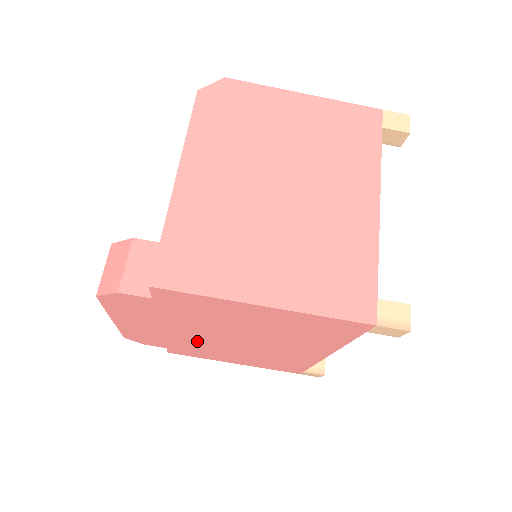
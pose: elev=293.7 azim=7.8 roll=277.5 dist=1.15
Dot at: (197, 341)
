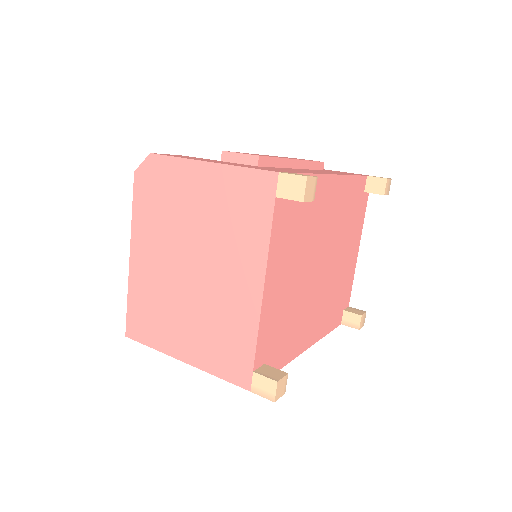
Dot at: occluded
